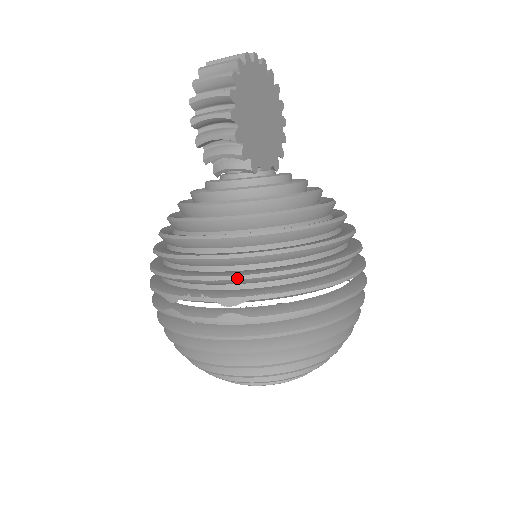
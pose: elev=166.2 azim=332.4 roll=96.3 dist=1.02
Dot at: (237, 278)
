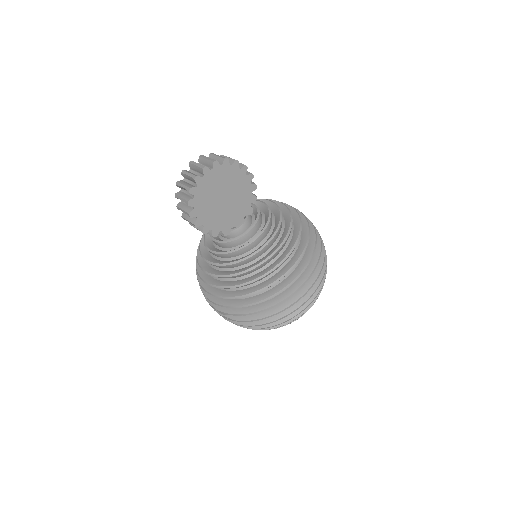
Dot at: (222, 306)
